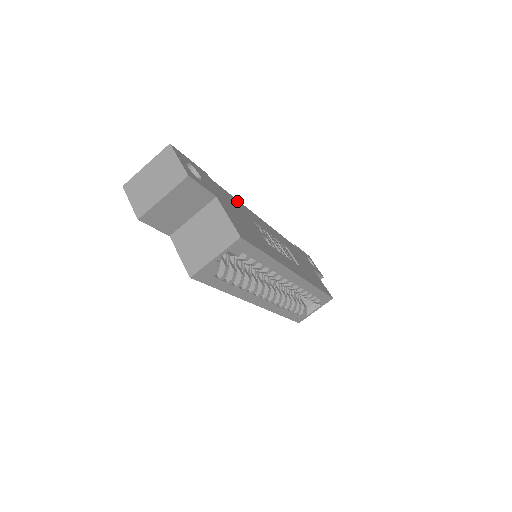
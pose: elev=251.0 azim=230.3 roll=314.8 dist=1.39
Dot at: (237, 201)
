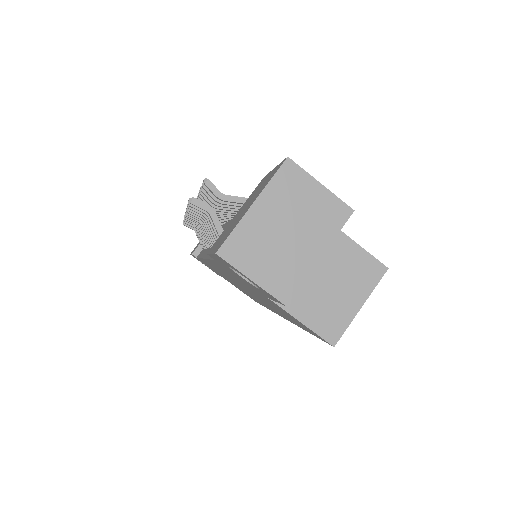
Dot at: occluded
